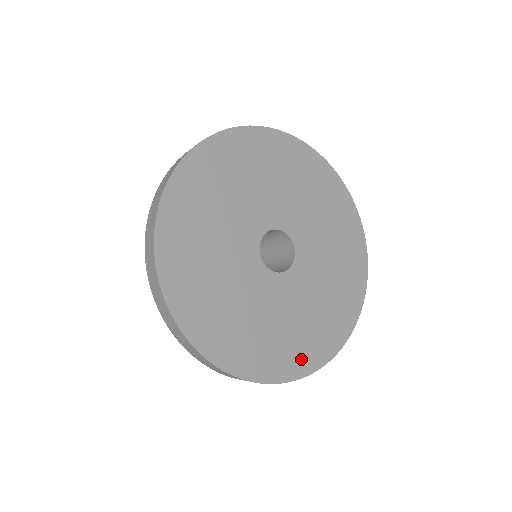
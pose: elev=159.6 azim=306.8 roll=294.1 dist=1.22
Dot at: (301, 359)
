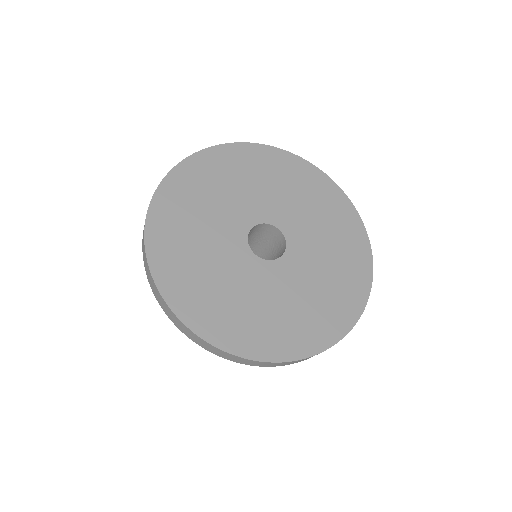
Dot at: (282, 343)
